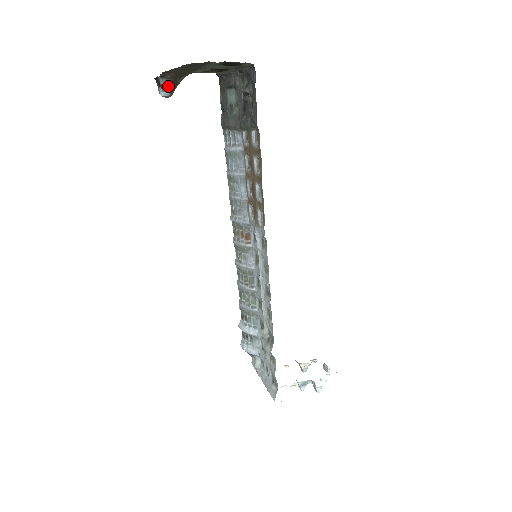
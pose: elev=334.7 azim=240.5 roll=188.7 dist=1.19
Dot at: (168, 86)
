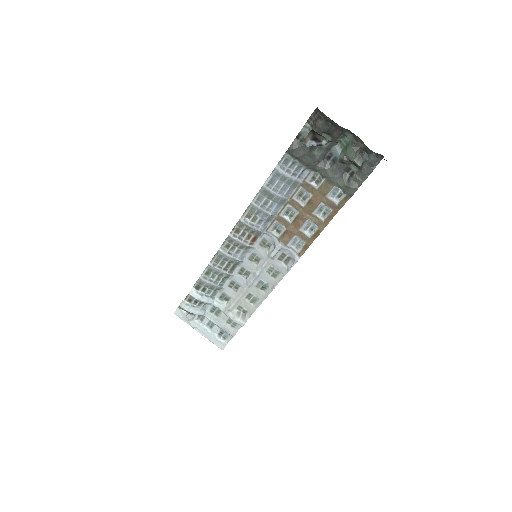
Dot at: (321, 144)
